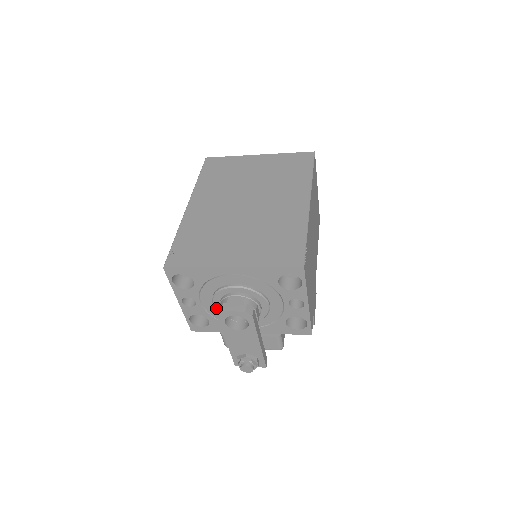
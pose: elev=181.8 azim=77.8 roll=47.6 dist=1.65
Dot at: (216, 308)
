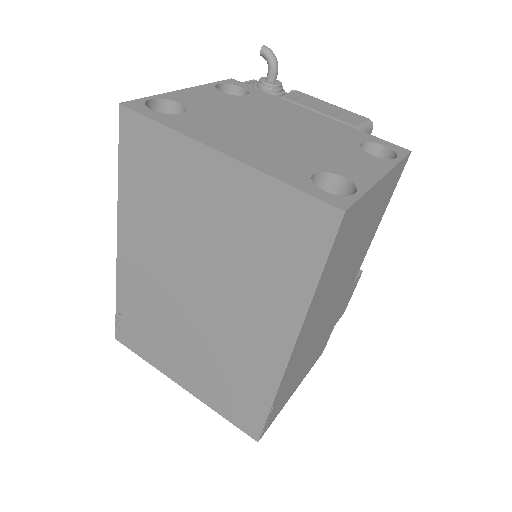
Dot at: occluded
